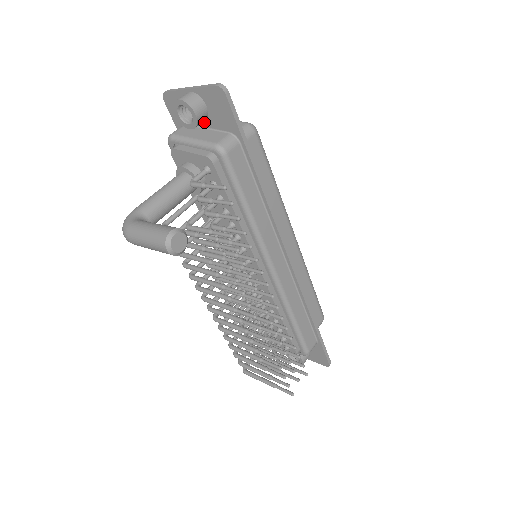
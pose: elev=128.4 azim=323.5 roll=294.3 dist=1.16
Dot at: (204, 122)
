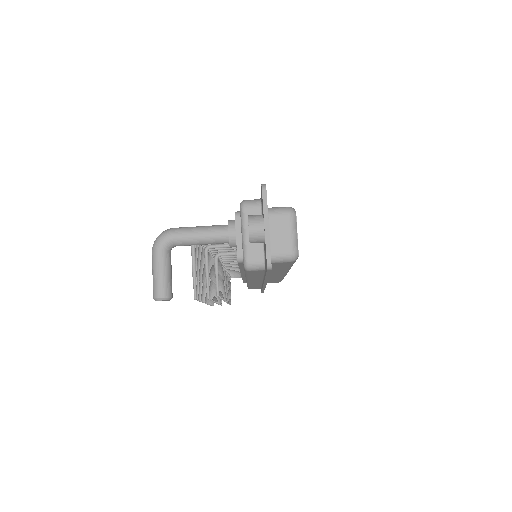
Dot at: occluded
